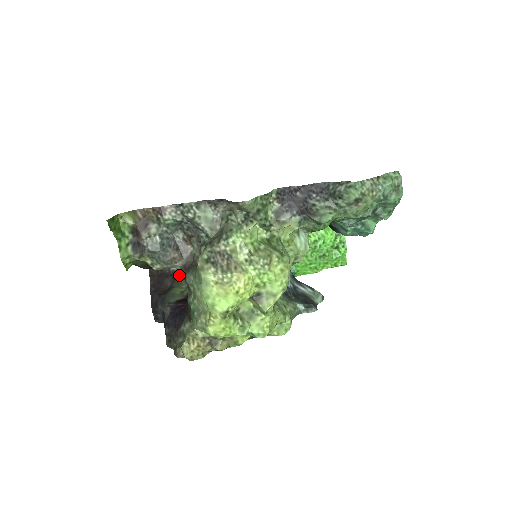
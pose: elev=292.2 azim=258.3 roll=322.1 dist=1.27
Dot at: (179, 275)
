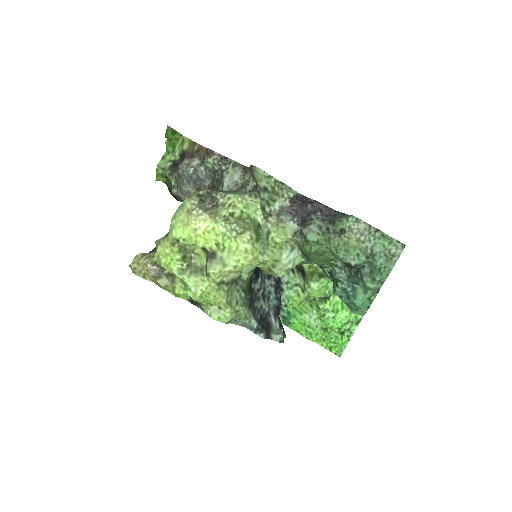
Dot at: occluded
